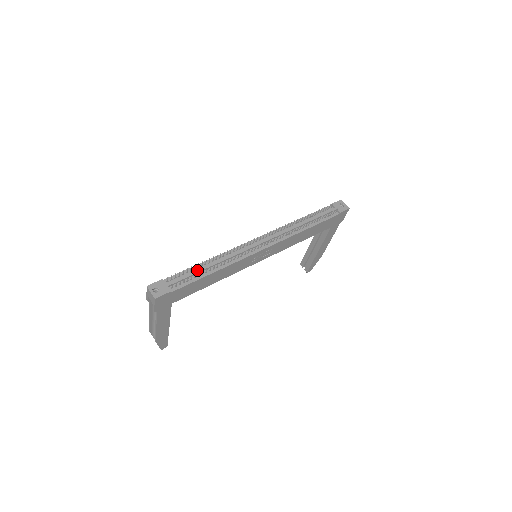
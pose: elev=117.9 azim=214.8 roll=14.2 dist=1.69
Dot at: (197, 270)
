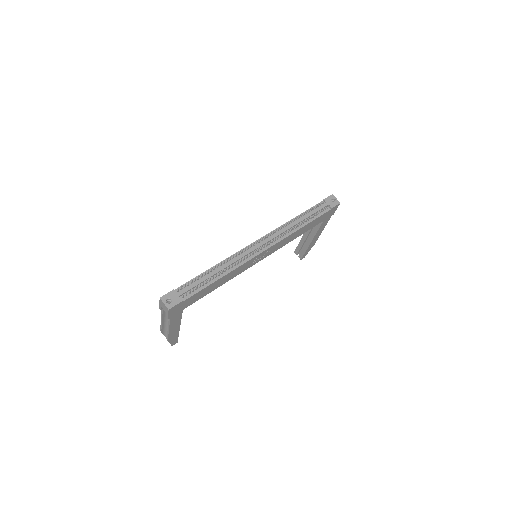
Dot at: (204, 278)
